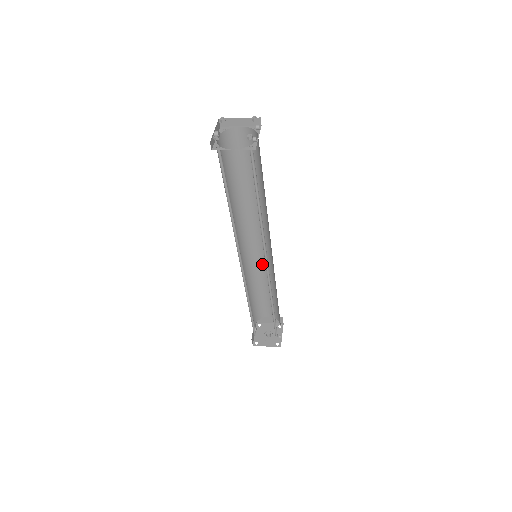
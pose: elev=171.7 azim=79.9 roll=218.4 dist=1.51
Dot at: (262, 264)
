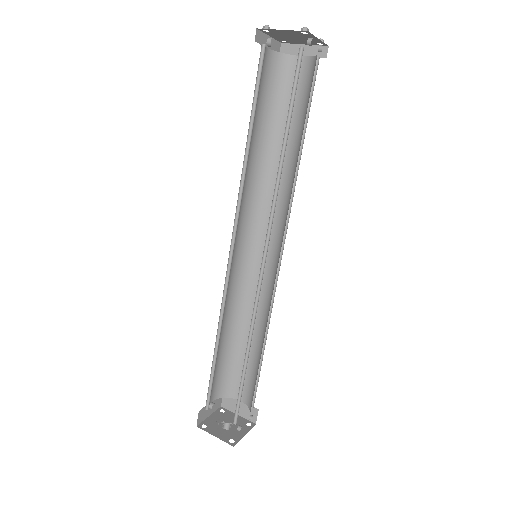
Dot at: (261, 291)
